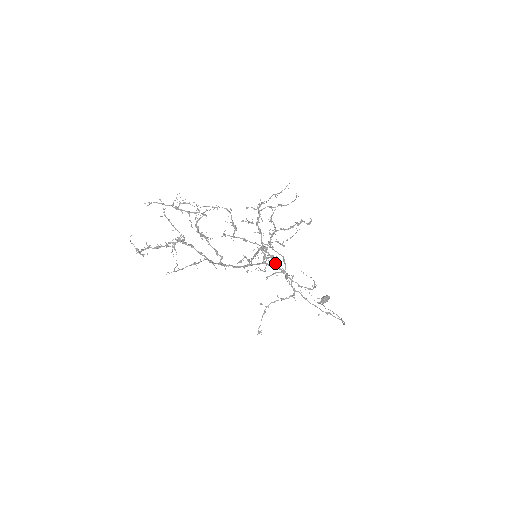
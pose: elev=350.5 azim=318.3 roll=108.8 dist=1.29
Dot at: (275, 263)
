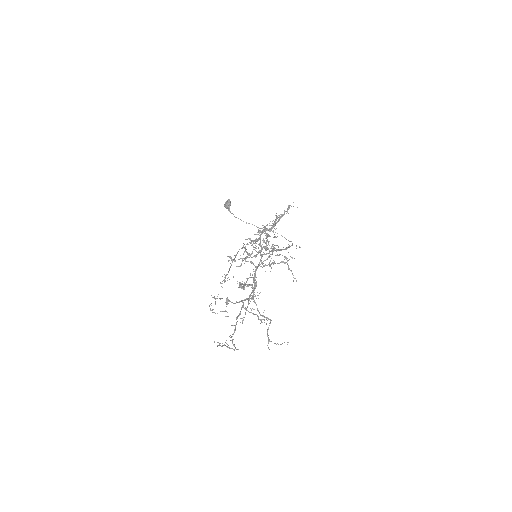
Dot at: occluded
